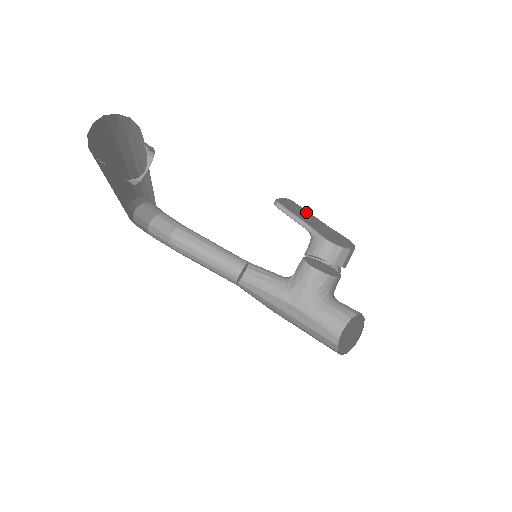
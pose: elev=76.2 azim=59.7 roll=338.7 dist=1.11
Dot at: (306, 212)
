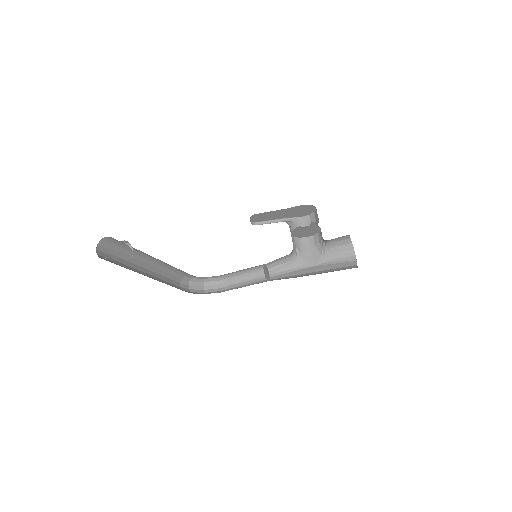
Dot at: (267, 213)
